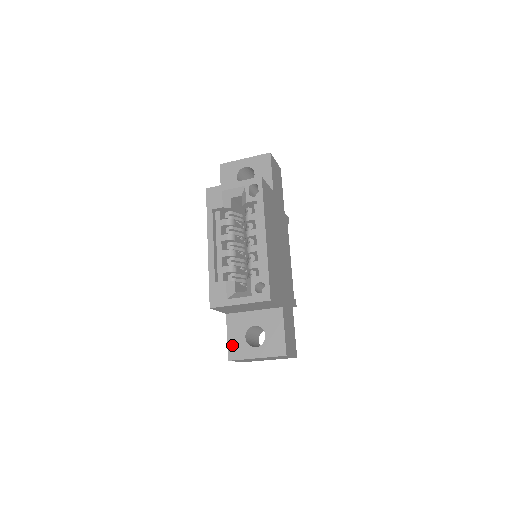
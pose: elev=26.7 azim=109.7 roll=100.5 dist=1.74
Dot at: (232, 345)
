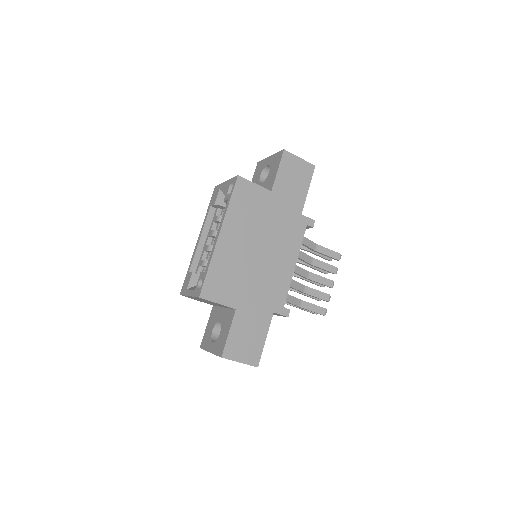
Dot at: (205, 335)
